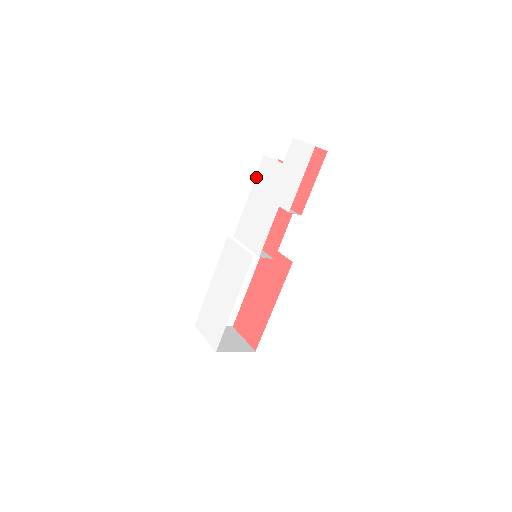
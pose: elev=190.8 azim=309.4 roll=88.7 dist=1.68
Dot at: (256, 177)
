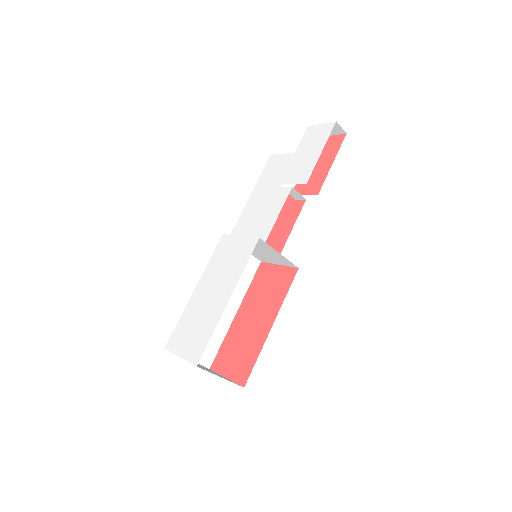
Dot at: (261, 176)
